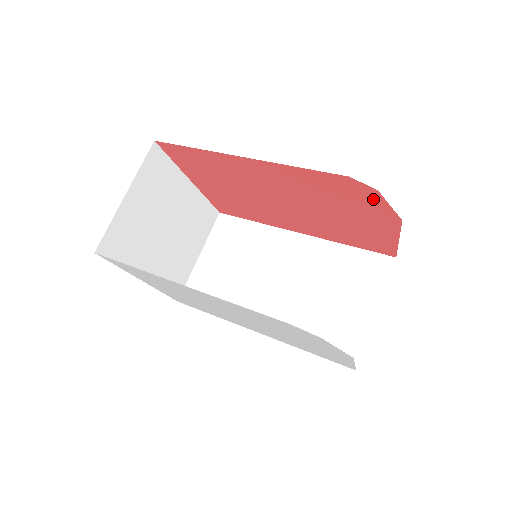
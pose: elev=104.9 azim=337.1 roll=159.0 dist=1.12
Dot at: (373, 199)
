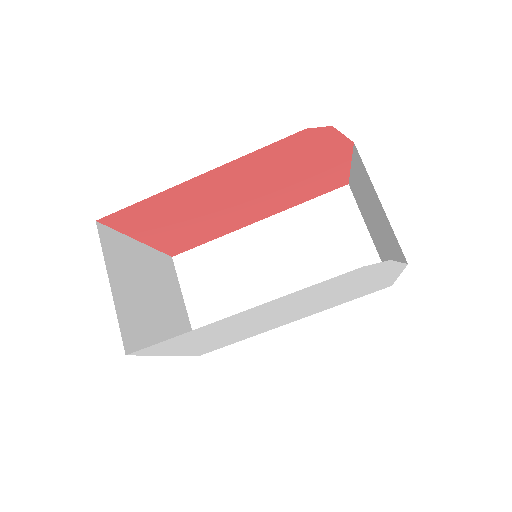
Dot at: (328, 138)
